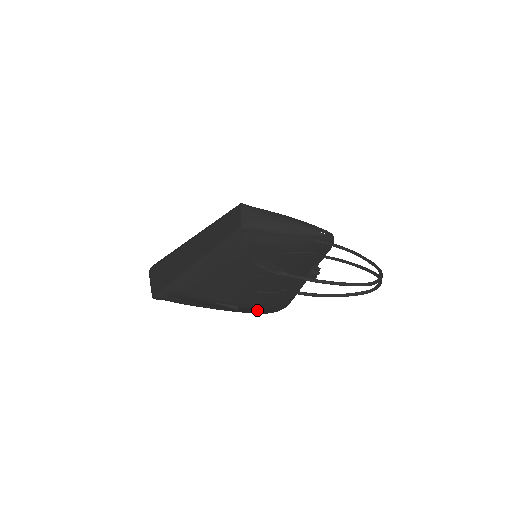
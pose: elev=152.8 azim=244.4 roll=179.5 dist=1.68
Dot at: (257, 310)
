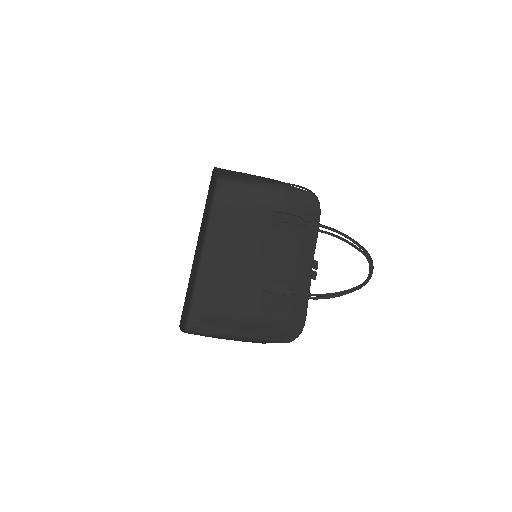
Dot at: (279, 332)
